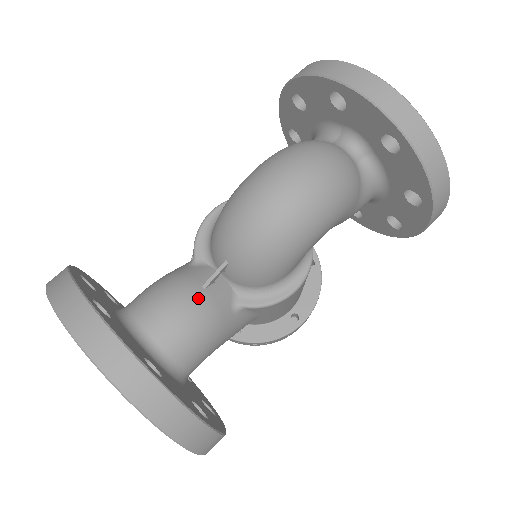
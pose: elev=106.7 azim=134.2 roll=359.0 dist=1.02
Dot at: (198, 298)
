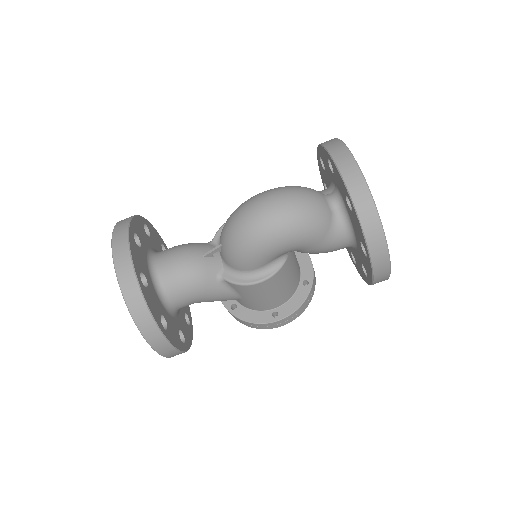
Dot at: (196, 260)
